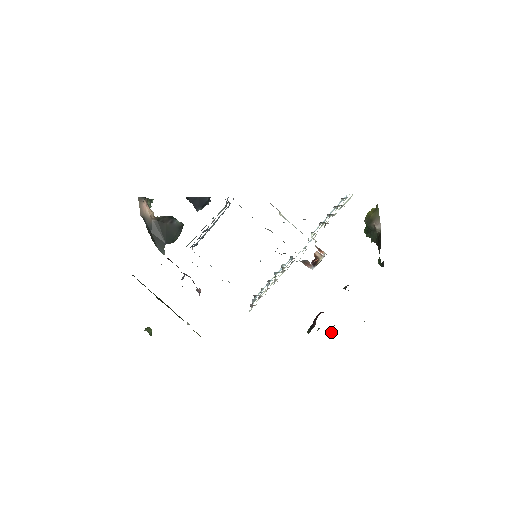
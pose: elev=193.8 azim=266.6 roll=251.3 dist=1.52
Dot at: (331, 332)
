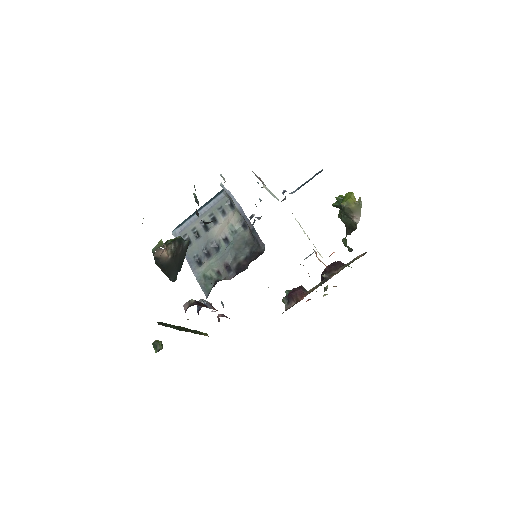
Dot at: occluded
